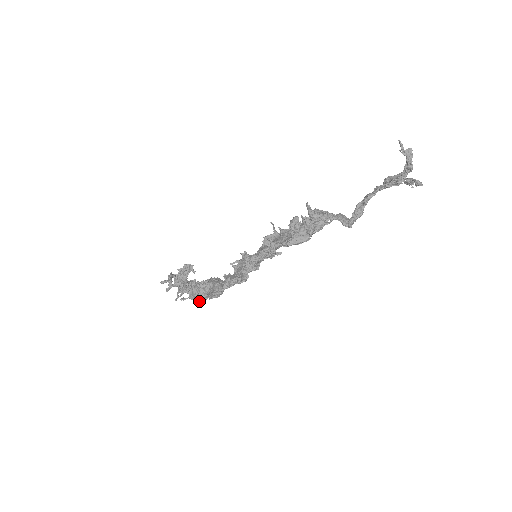
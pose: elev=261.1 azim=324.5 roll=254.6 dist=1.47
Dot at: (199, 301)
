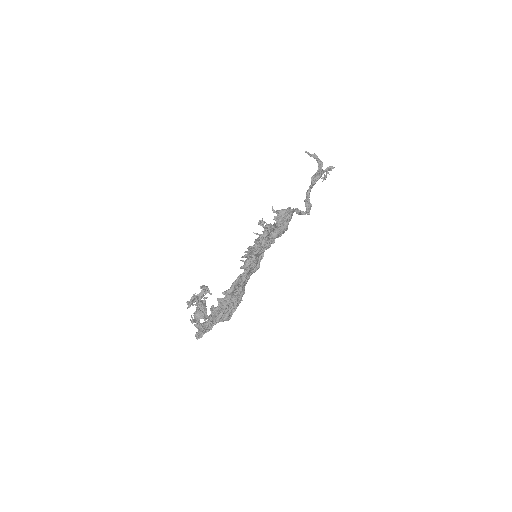
Dot at: (226, 318)
